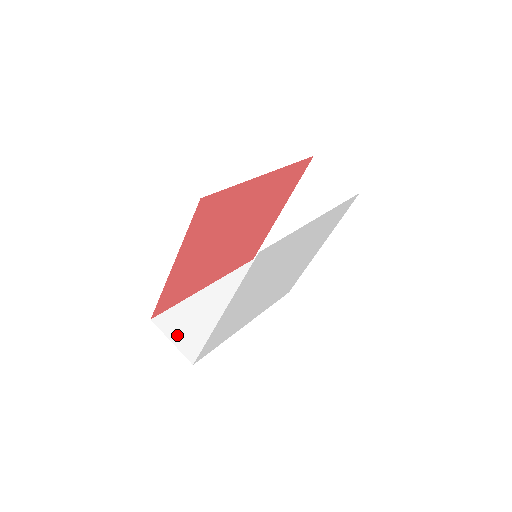
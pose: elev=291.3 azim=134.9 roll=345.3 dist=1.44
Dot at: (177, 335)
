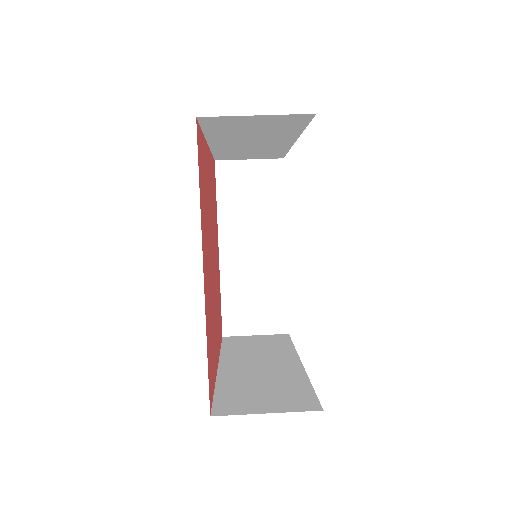
Dot at: (261, 406)
